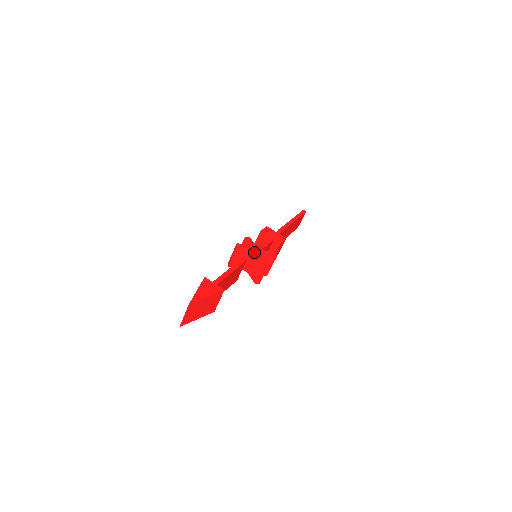
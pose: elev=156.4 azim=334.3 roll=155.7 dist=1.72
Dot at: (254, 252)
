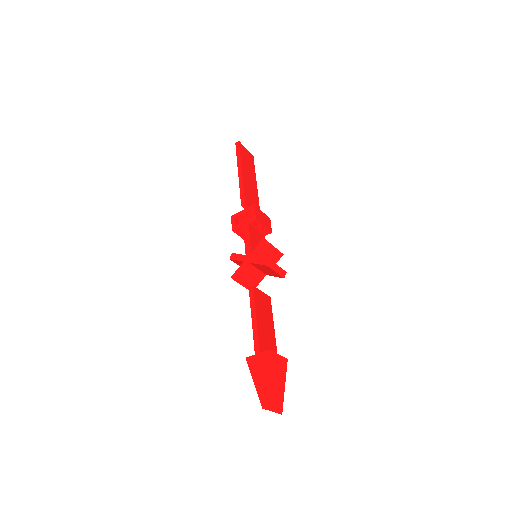
Dot at: (249, 264)
